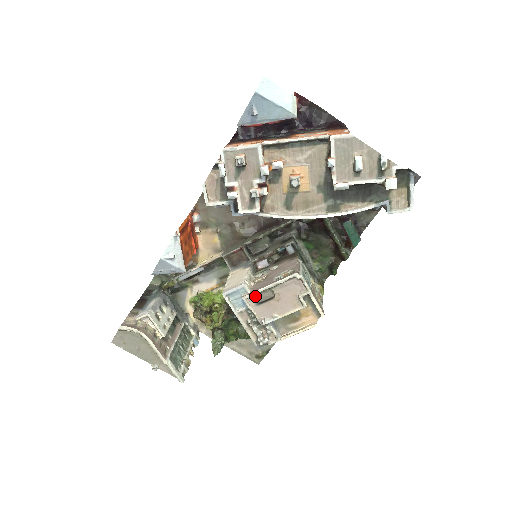
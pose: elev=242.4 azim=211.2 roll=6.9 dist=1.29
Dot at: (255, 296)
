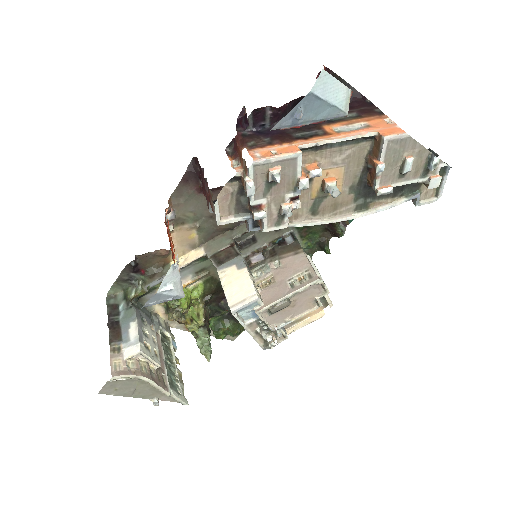
Dot at: (270, 308)
